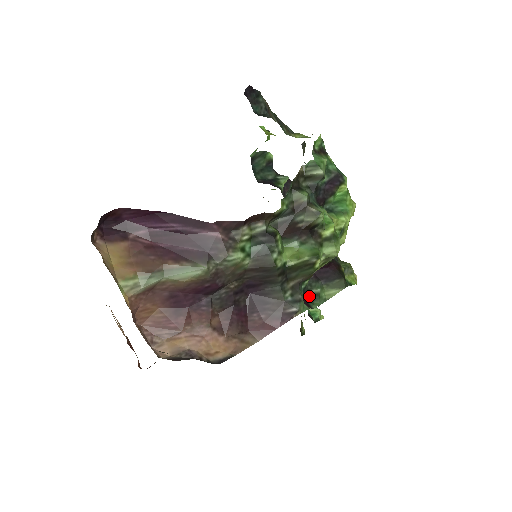
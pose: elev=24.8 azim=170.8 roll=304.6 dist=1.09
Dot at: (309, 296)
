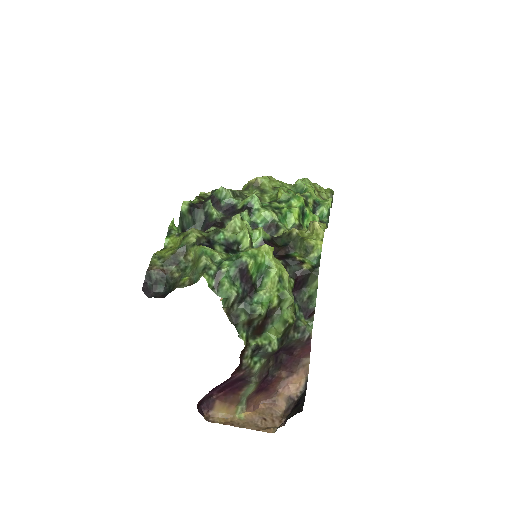
Dot at: (306, 303)
